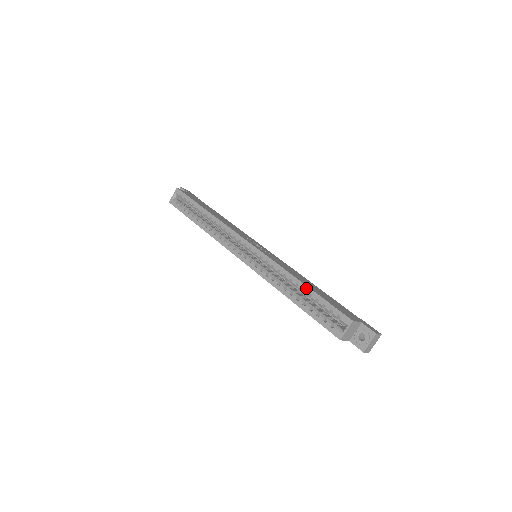
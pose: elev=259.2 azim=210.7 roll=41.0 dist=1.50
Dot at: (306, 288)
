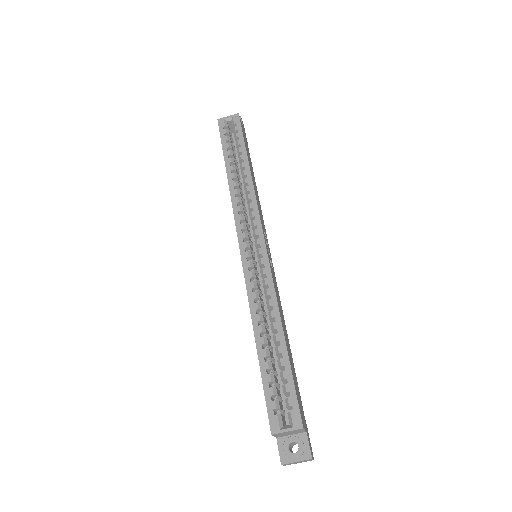
Dot at: (283, 344)
